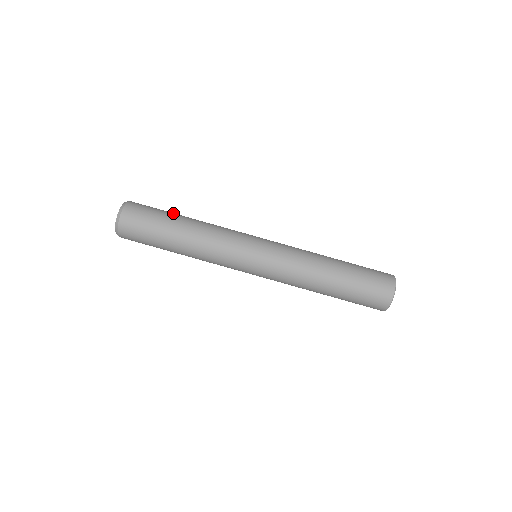
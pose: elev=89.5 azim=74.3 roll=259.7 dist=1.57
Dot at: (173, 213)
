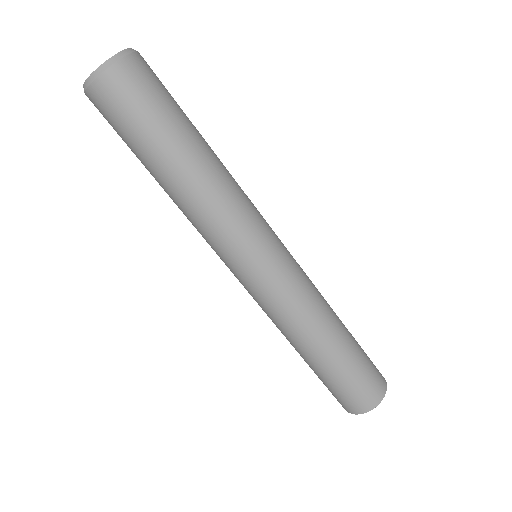
Dot at: (178, 130)
